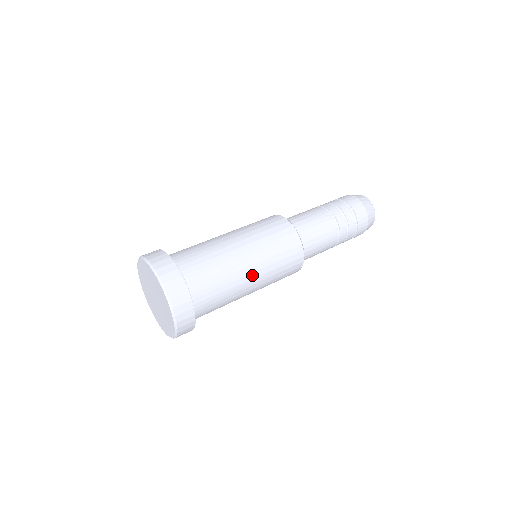
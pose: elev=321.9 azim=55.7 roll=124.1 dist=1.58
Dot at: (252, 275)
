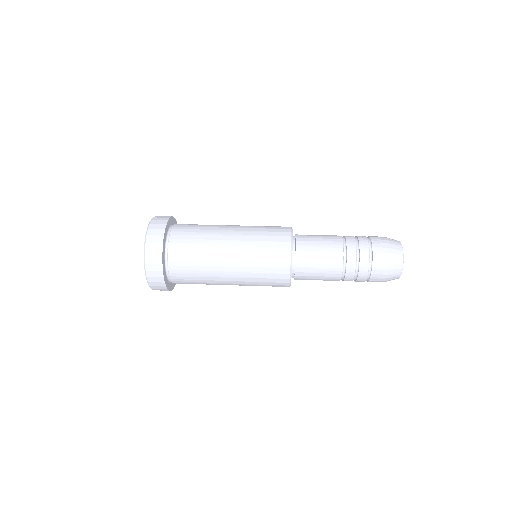
Dot at: (229, 268)
